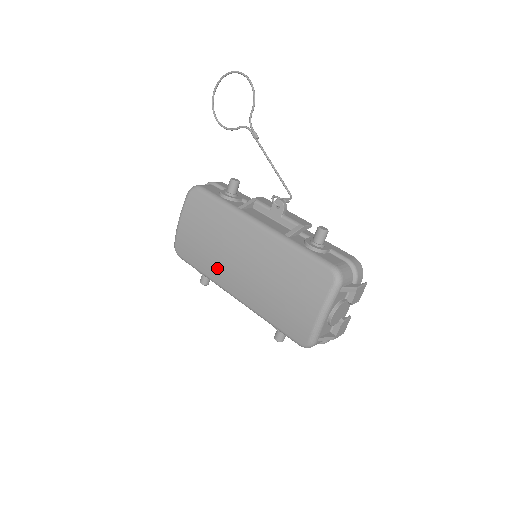
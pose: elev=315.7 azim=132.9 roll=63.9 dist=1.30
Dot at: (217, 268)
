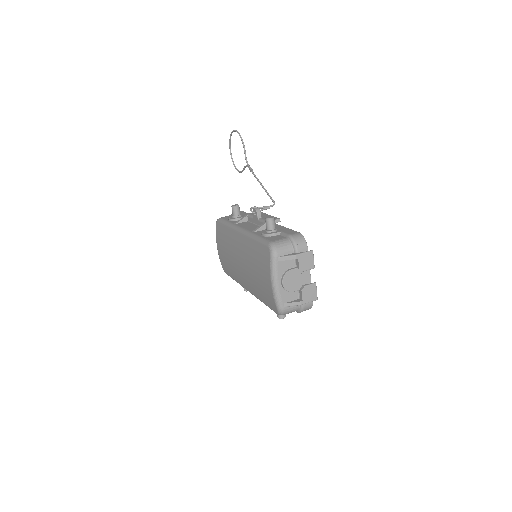
Dot at: (236, 273)
